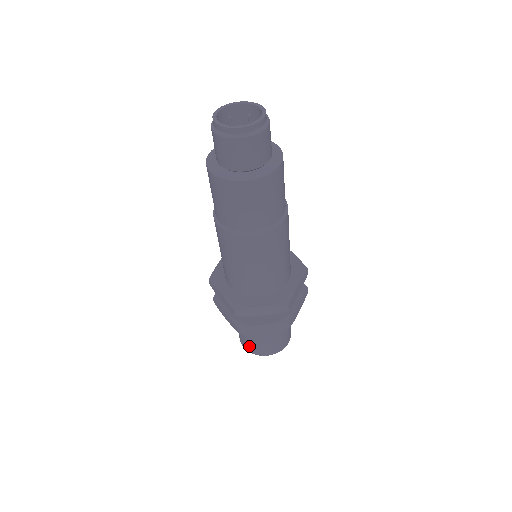
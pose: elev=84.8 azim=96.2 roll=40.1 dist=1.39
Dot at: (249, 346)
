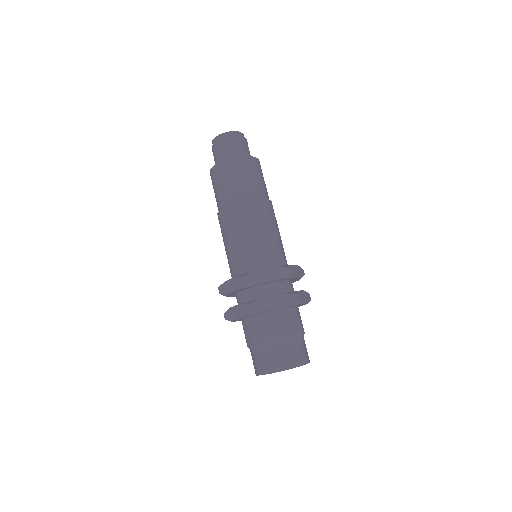
Dot at: (266, 362)
